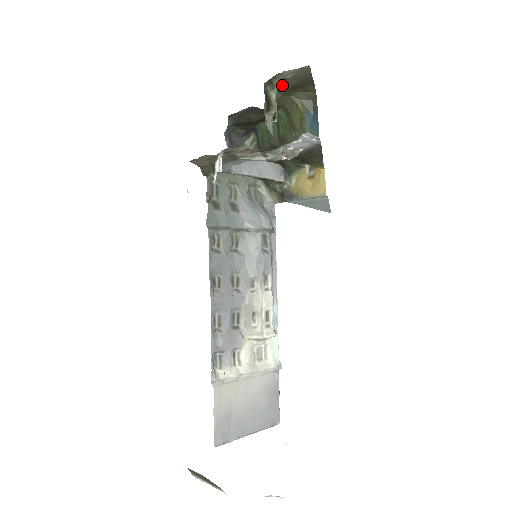
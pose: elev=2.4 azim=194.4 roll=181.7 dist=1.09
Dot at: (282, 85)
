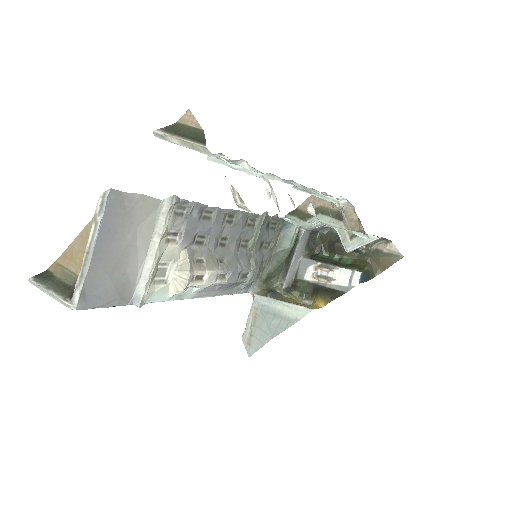
Dot at: (373, 252)
